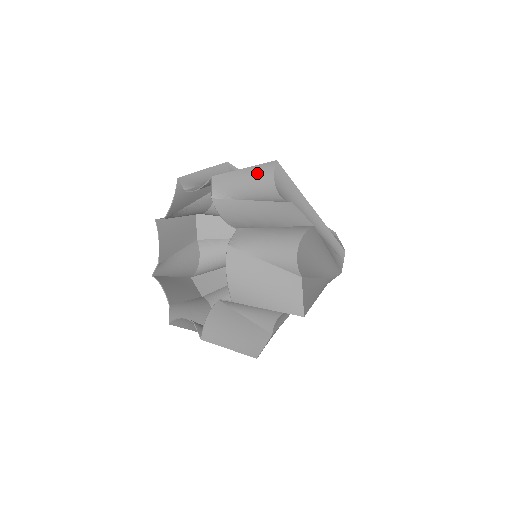
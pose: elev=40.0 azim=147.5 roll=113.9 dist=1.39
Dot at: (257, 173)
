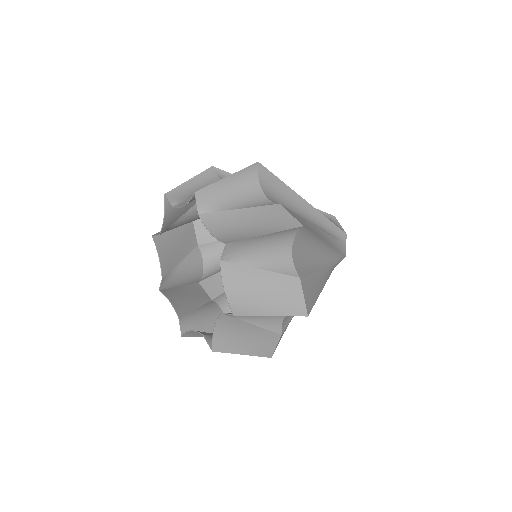
Dot at: (240, 179)
